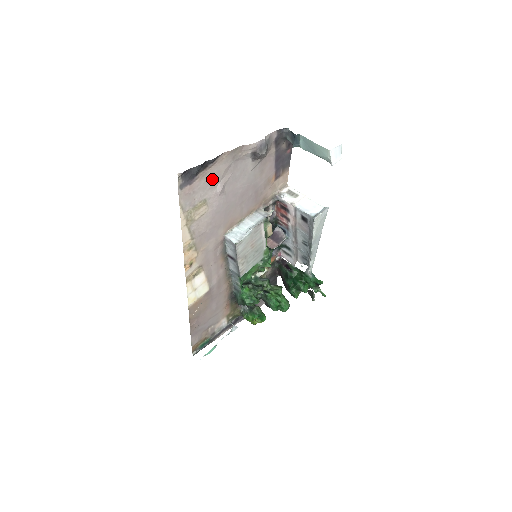
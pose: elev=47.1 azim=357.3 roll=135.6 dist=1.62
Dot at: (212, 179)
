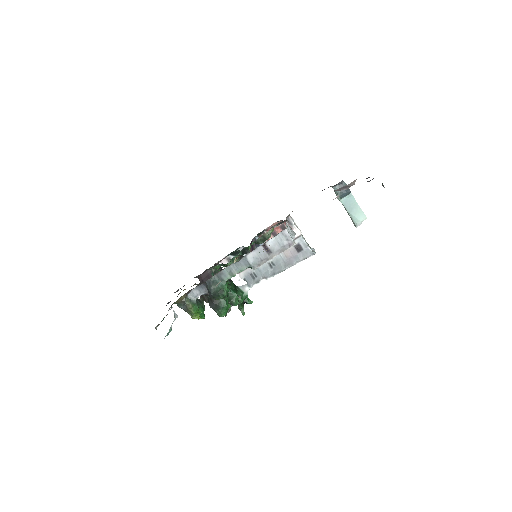
Dot at: occluded
